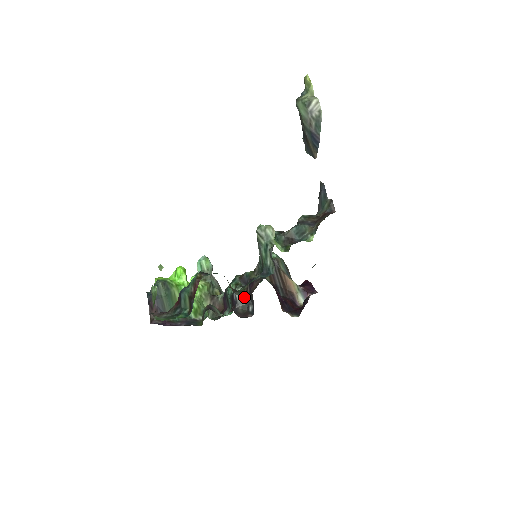
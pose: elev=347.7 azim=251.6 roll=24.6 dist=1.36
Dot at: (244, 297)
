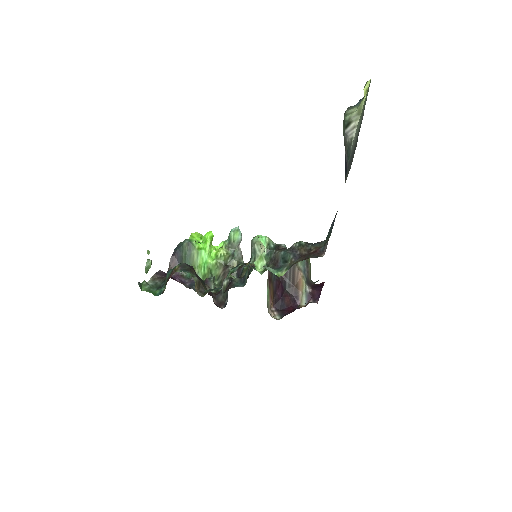
Dot at: occluded
